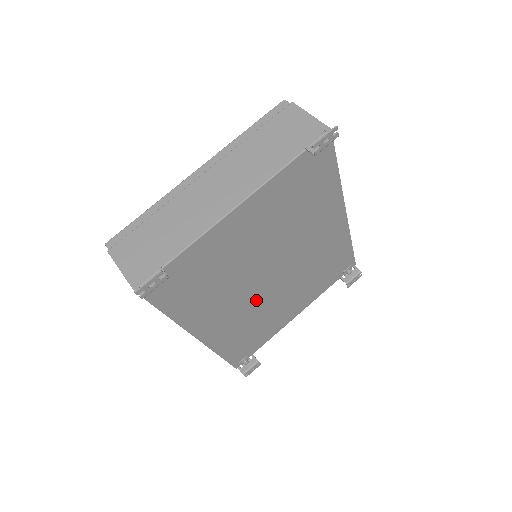
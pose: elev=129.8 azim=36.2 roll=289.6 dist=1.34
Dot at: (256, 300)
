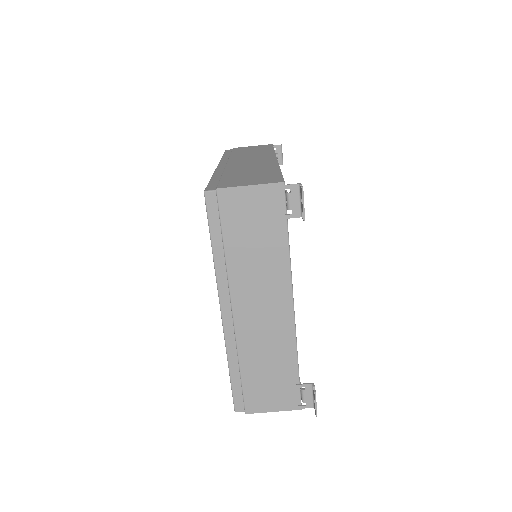
Dot at: occluded
